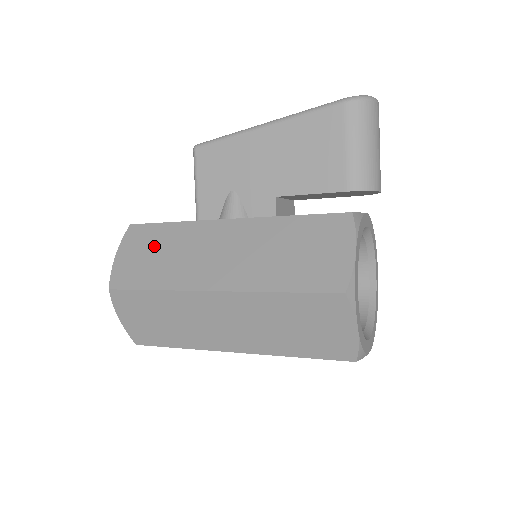
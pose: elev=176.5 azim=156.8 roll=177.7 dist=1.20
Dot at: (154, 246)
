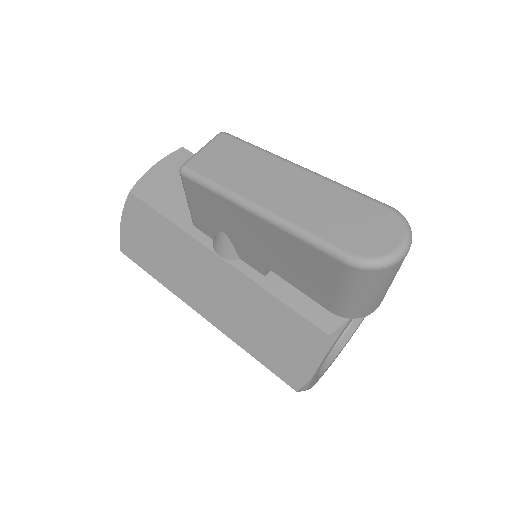
Dot at: (153, 235)
